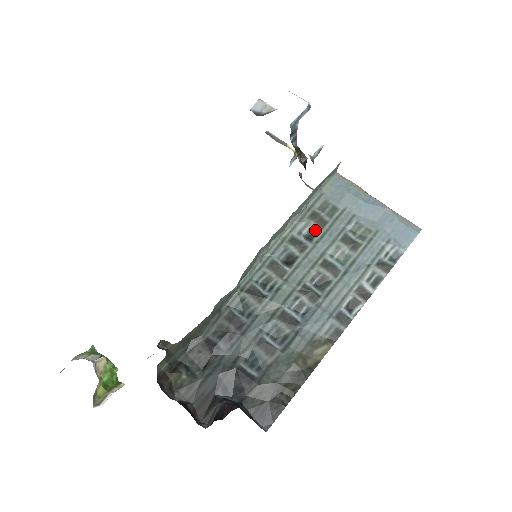
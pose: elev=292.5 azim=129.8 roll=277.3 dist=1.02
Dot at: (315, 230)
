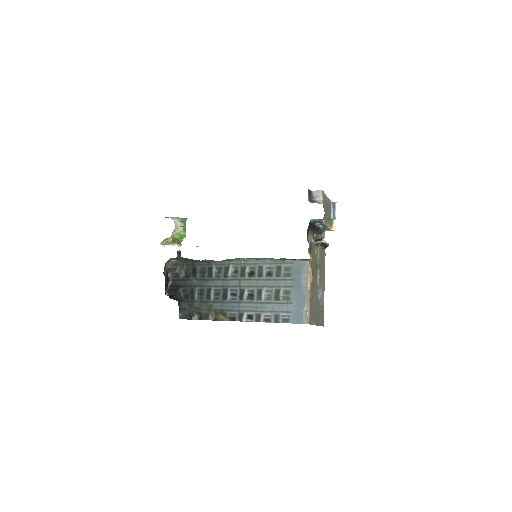
Dot at: (273, 274)
